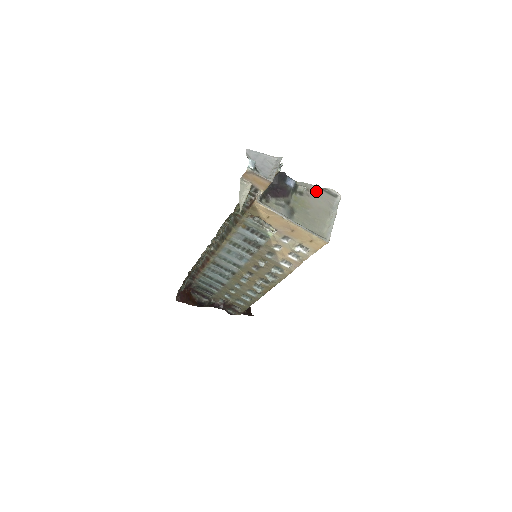
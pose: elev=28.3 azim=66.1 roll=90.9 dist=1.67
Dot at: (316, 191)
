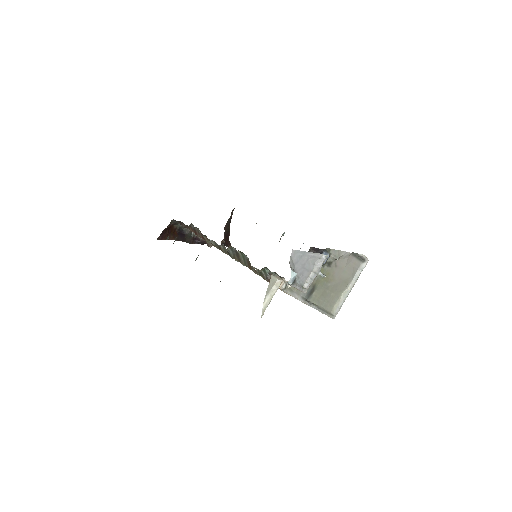
Dot at: (346, 259)
